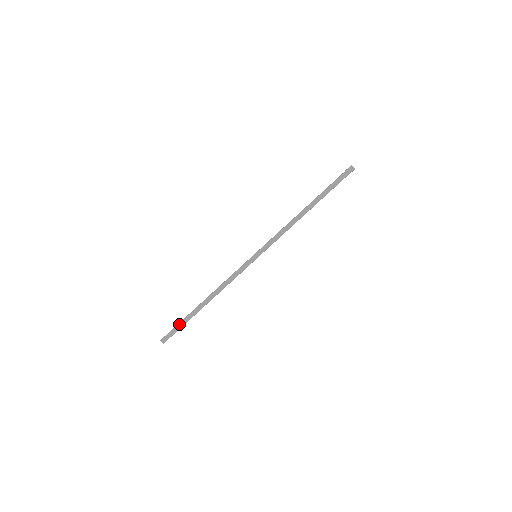
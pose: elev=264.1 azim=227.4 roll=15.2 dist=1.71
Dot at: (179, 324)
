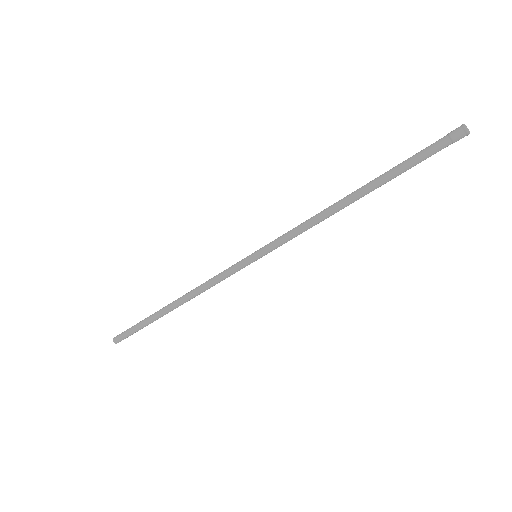
Dot at: (137, 326)
